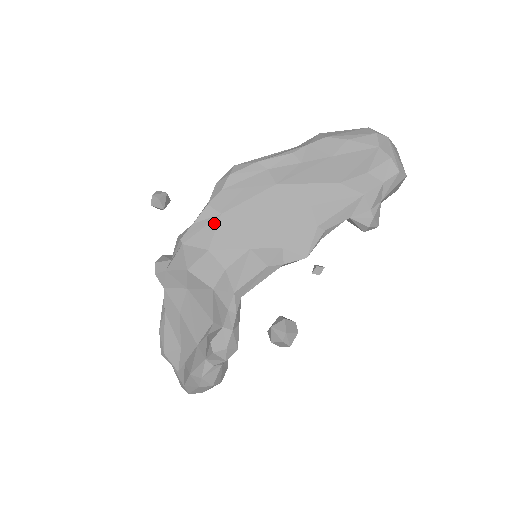
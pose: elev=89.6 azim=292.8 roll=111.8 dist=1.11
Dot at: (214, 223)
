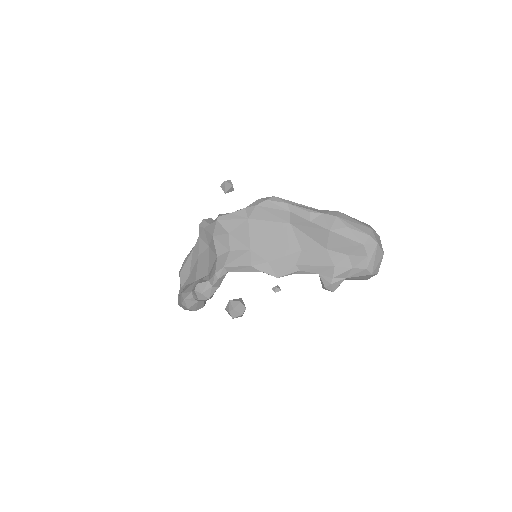
Dot at: (241, 221)
